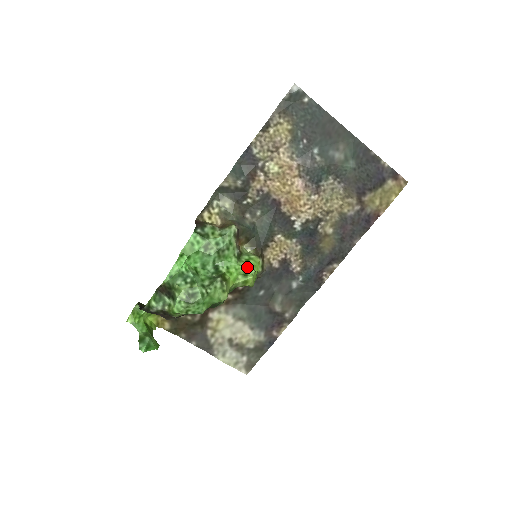
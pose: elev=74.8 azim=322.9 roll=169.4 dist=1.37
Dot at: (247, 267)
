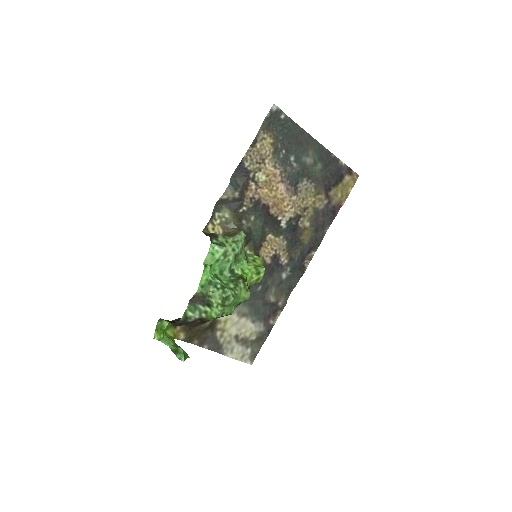
Dot at: (257, 266)
